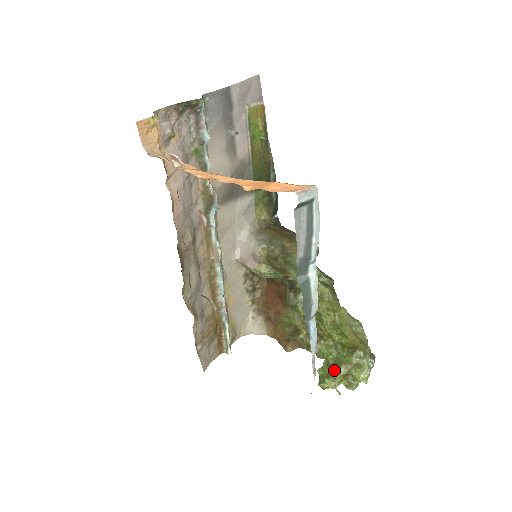
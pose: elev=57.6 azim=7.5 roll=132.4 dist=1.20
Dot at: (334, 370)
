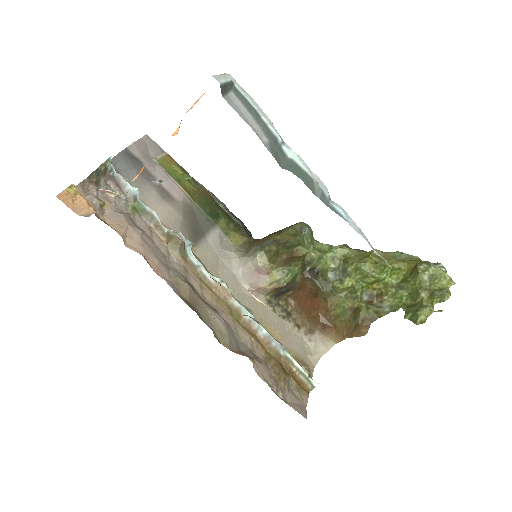
Dot at: (417, 303)
